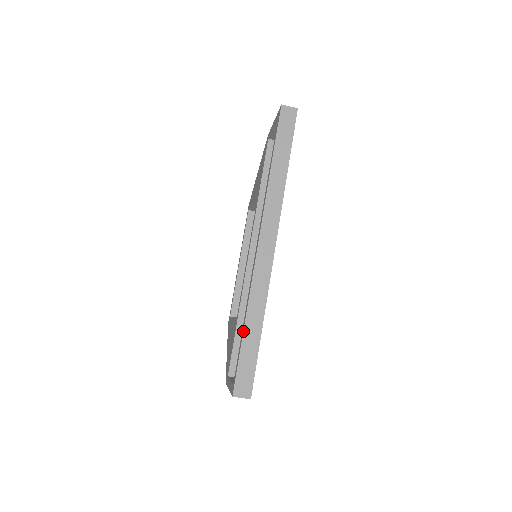
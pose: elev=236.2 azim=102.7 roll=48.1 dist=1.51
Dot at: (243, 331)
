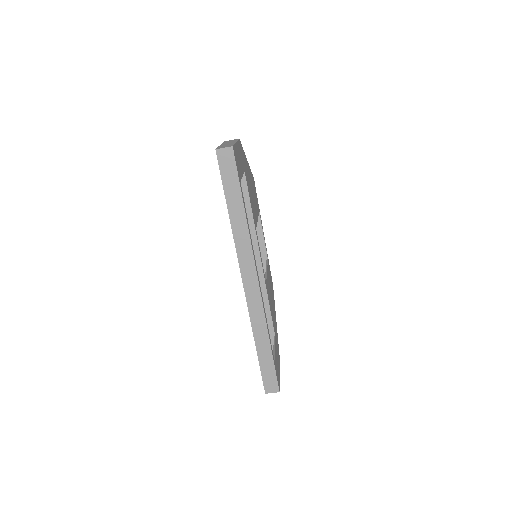
Dot at: occluded
